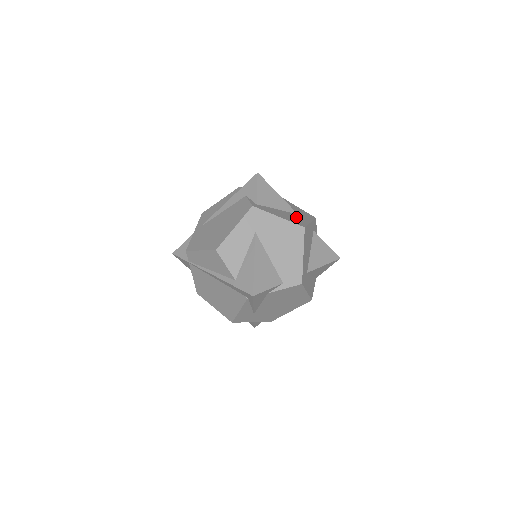
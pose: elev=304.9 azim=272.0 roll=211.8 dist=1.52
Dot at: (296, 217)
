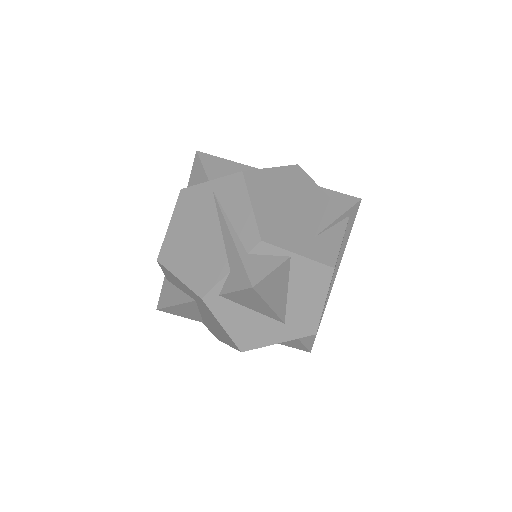
Dot at: (265, 330)
